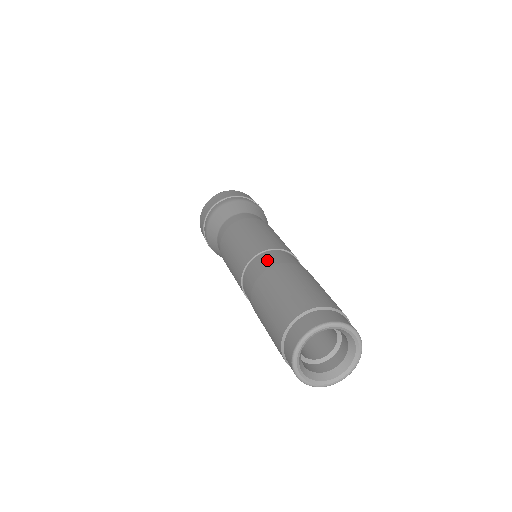
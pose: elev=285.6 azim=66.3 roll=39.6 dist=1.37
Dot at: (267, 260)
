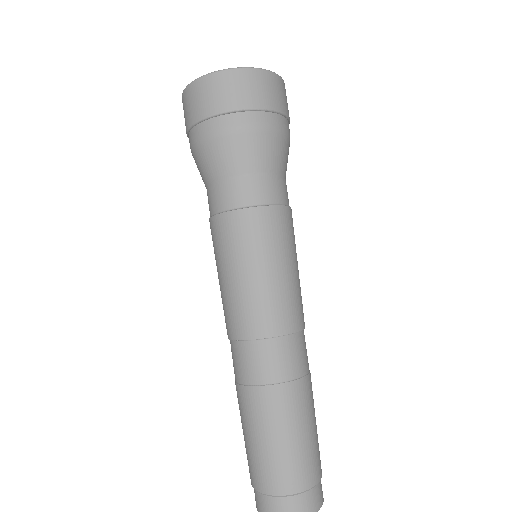
Dot at: (268, 364)
